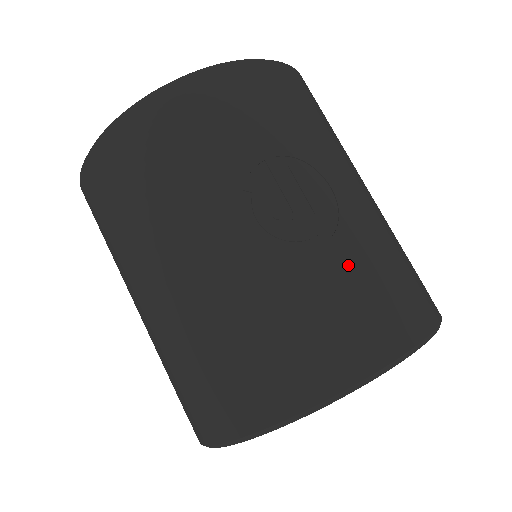
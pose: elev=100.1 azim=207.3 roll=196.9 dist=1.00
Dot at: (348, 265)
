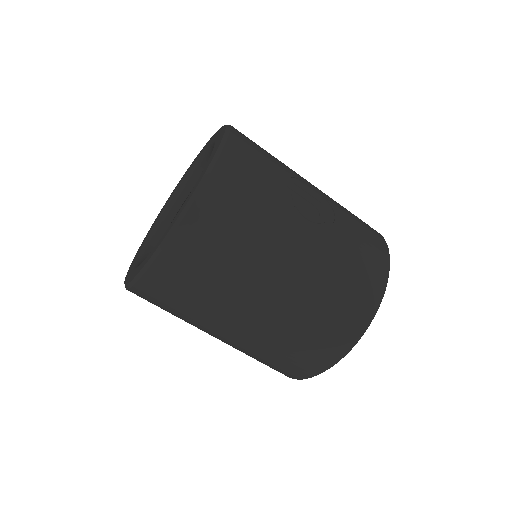
Dot at: (347, 220)
